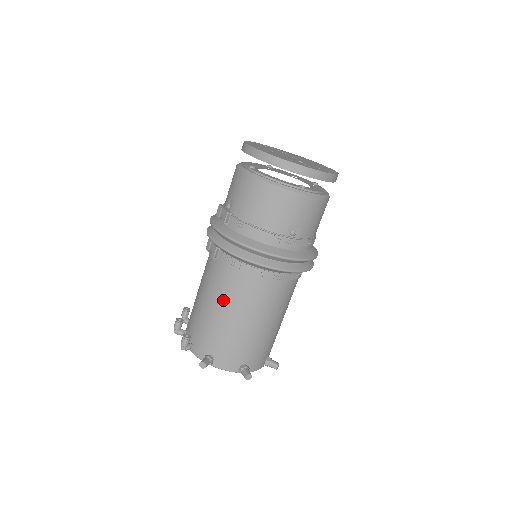
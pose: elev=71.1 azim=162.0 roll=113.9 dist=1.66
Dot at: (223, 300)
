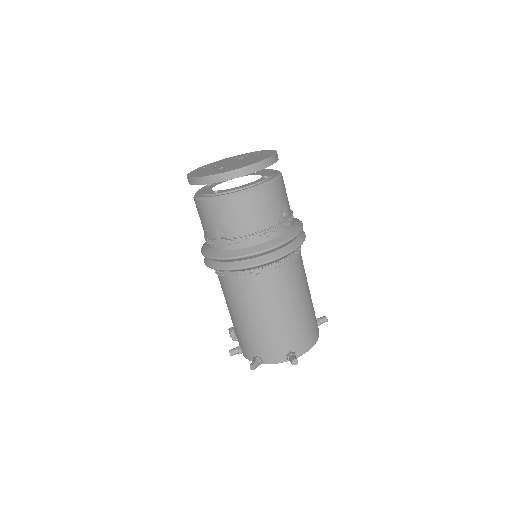
Dot at: occluded
